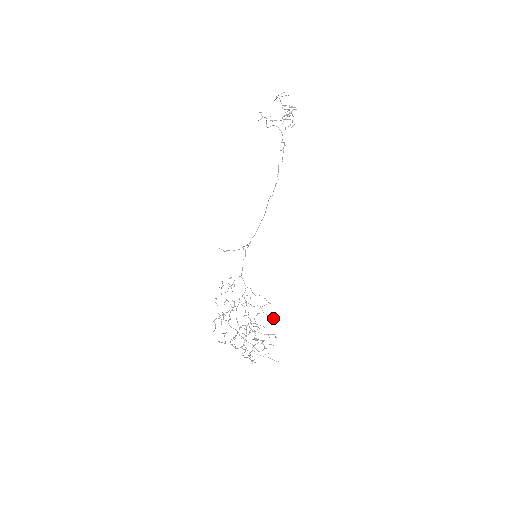
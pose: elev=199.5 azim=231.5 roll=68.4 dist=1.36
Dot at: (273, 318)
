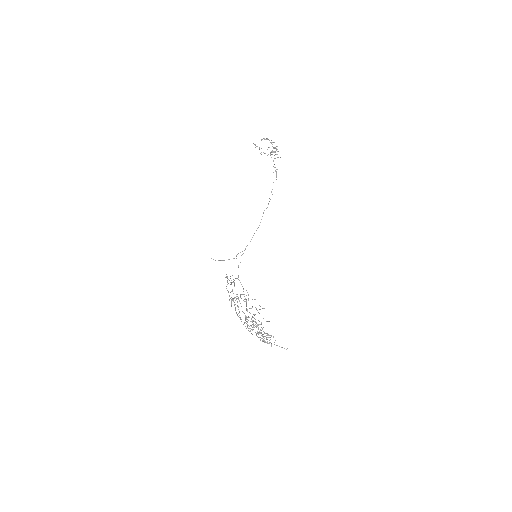
Dot at: (268, 321)
